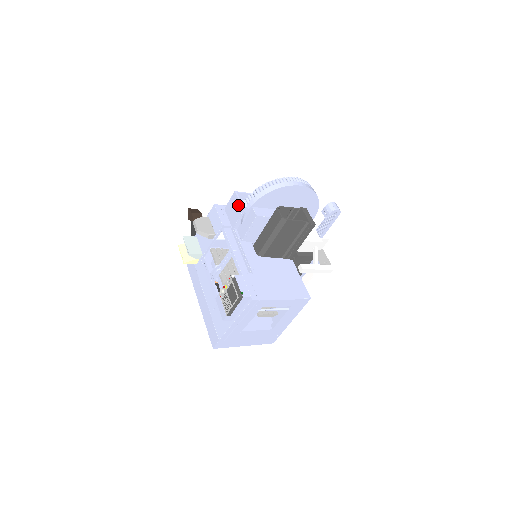
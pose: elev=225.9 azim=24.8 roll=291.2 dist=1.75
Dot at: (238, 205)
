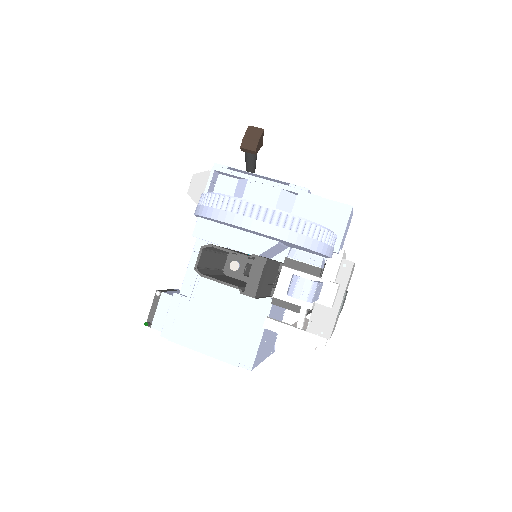
Dot at: occluded
